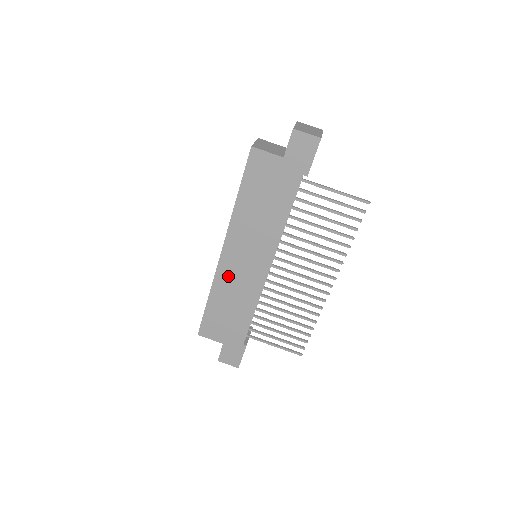
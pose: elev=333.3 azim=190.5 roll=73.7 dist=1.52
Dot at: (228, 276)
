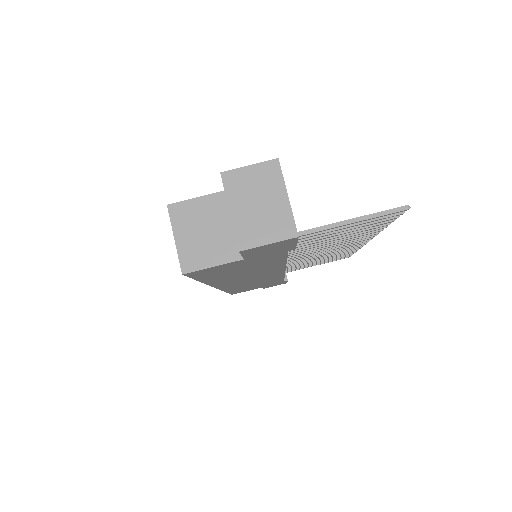
Dot at: occluded
